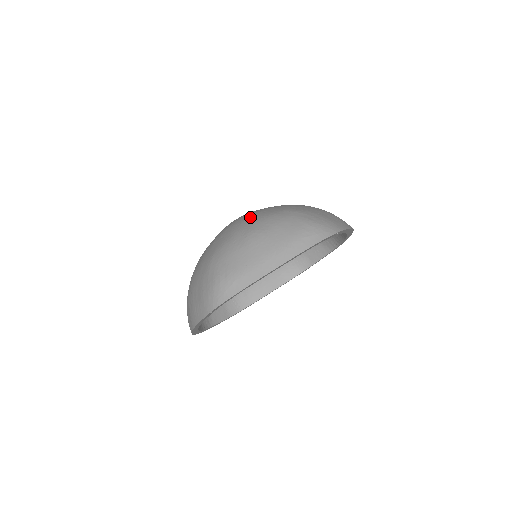
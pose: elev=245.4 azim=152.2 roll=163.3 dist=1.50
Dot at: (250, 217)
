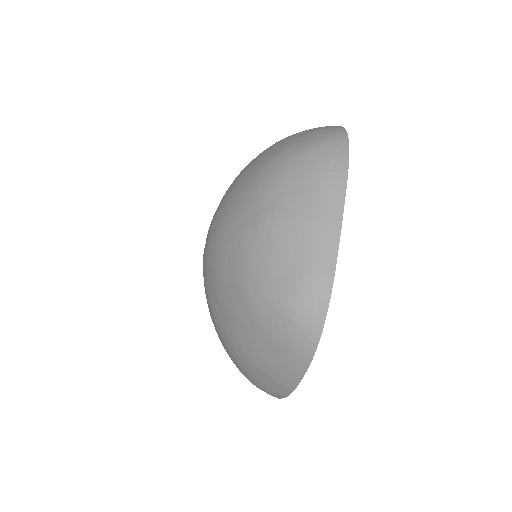
Dot at: (233, 211)
